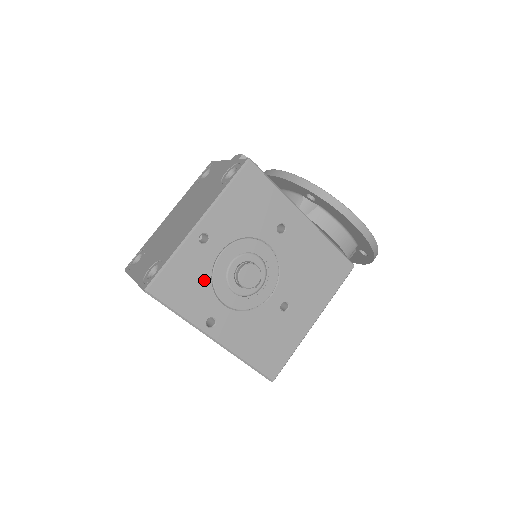
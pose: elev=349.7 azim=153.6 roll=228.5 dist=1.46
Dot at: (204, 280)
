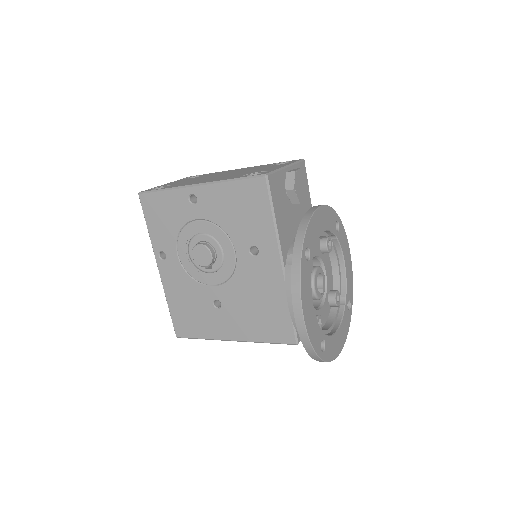
Dot at: (175, 225)
